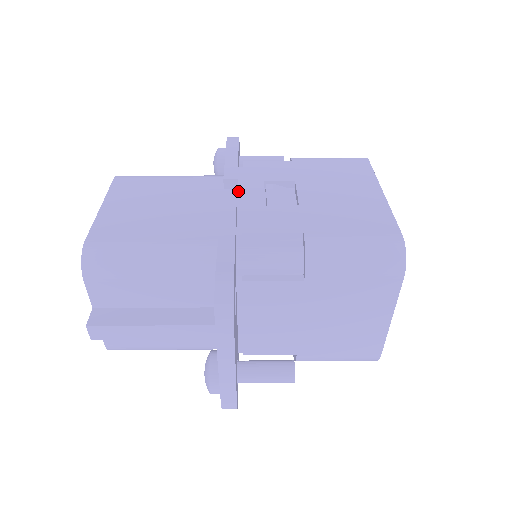
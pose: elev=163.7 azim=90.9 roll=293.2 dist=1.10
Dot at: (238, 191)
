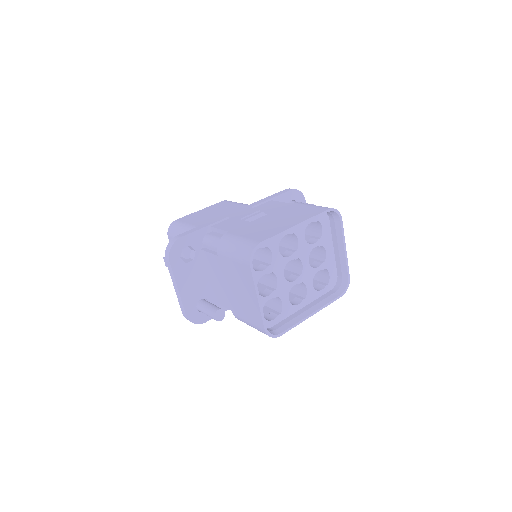
Dot at: occluded
